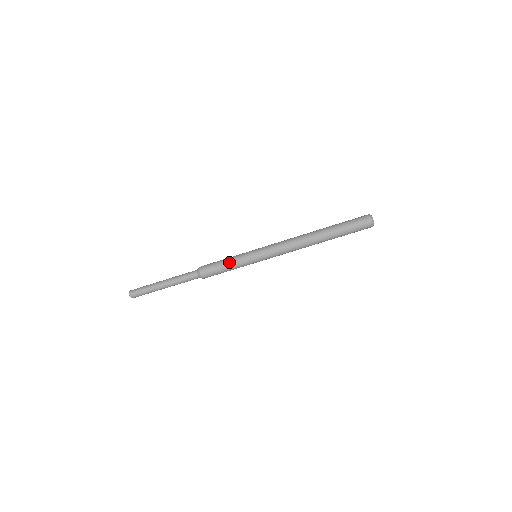
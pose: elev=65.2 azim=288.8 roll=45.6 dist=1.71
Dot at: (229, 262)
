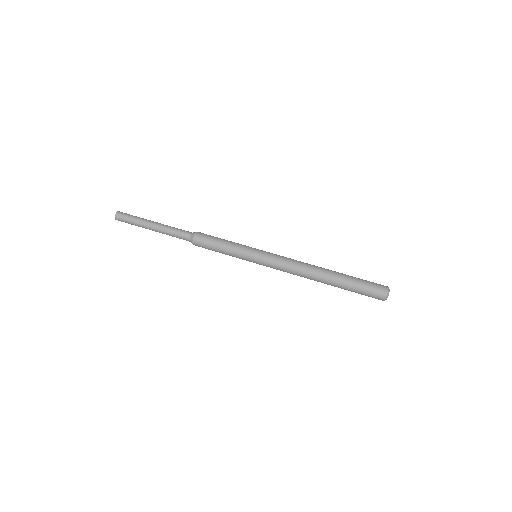
Dot at: (229, 242)
